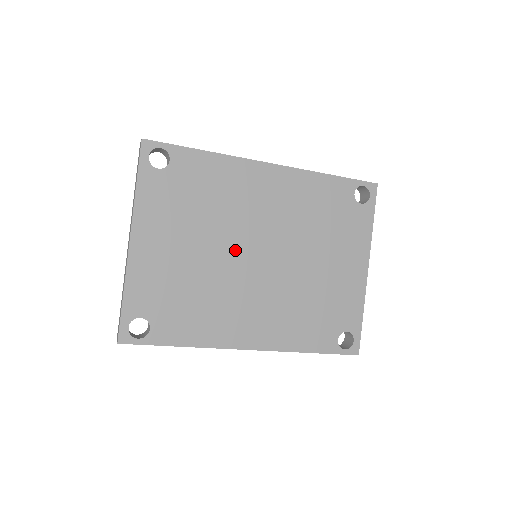
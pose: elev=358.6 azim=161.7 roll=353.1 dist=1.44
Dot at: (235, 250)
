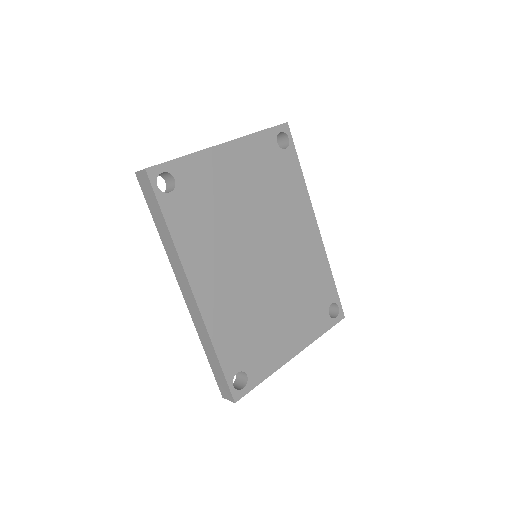
Dot at: (257, 233)
